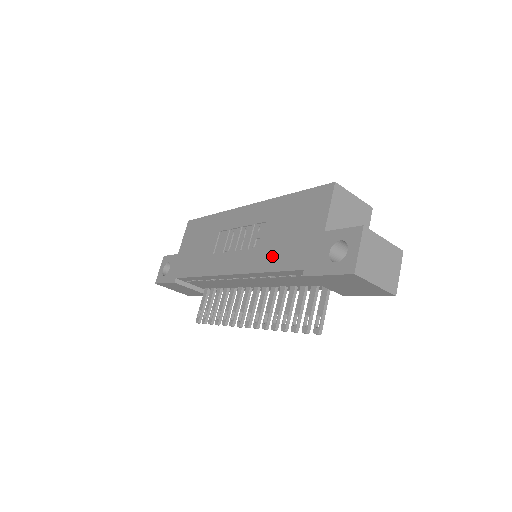
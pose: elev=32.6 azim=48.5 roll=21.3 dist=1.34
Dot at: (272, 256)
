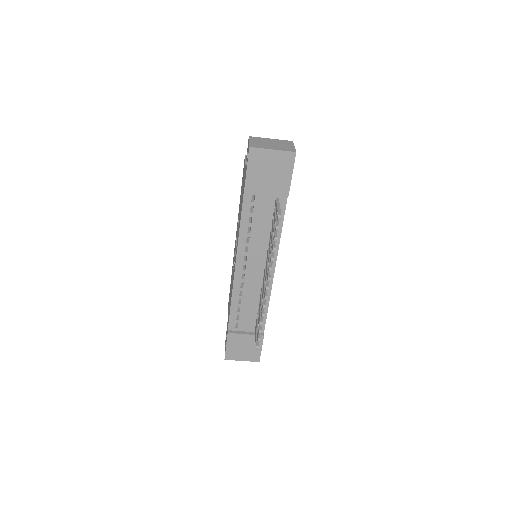
Dot at: occluded
